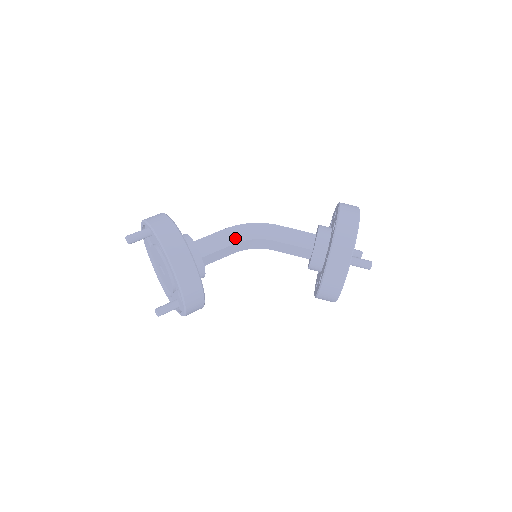
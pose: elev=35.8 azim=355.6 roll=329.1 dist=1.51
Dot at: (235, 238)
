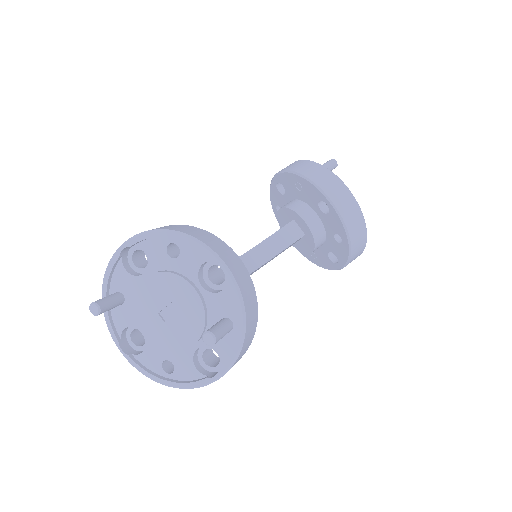
Dot at: occluded
